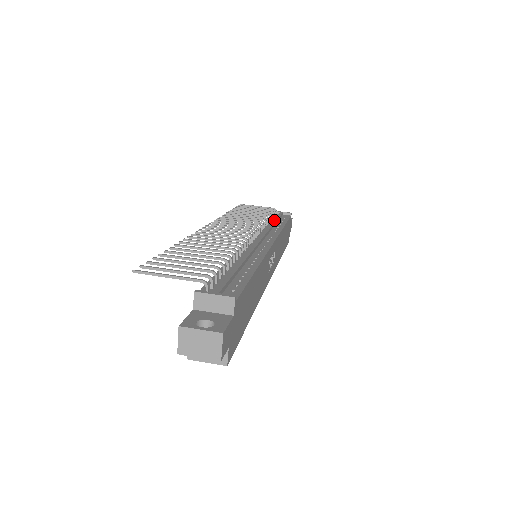
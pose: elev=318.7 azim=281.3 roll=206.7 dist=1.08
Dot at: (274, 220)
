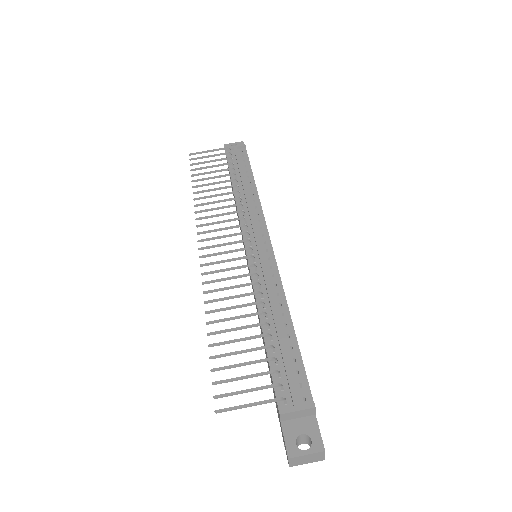
Dot at: (242, 181)
